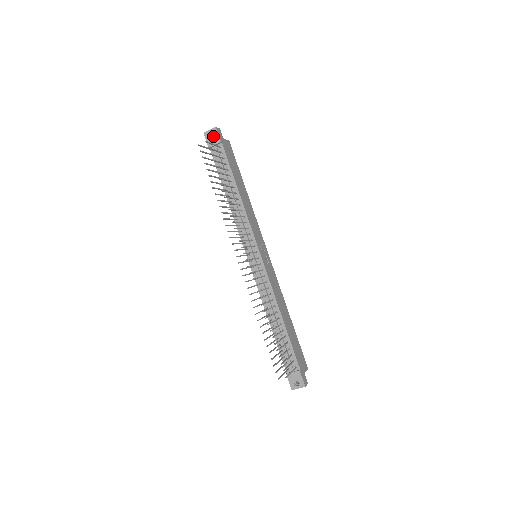
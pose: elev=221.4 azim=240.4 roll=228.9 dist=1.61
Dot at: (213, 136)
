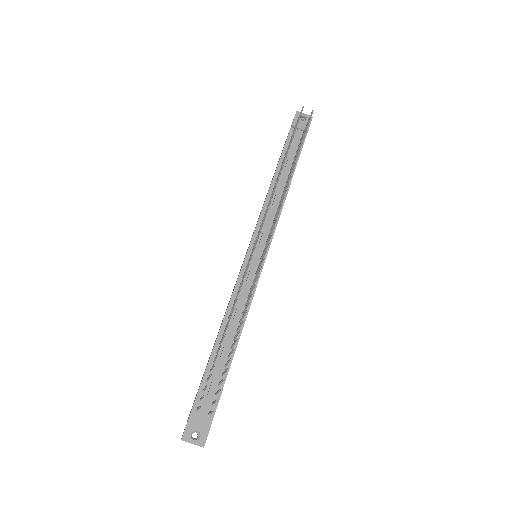
Dot at: (304, 121)
